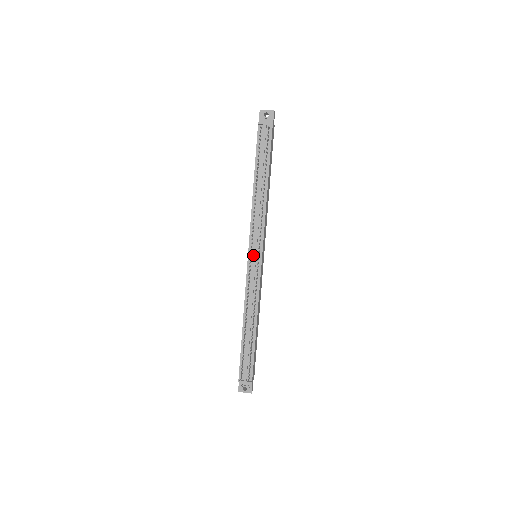
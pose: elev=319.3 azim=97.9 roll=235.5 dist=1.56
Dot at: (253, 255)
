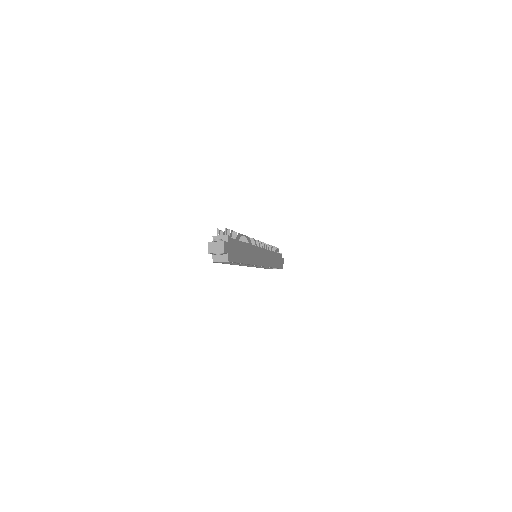
Dot at: occluded
